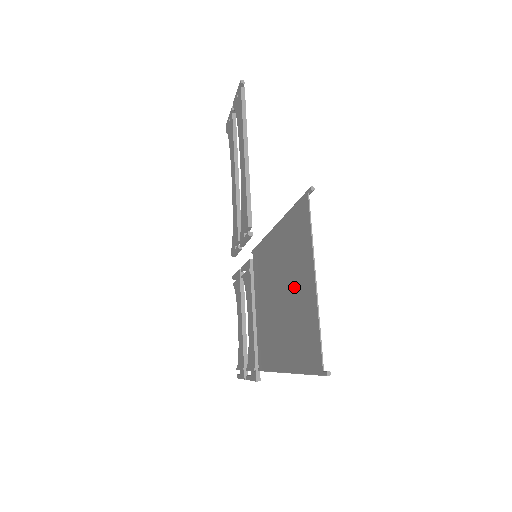
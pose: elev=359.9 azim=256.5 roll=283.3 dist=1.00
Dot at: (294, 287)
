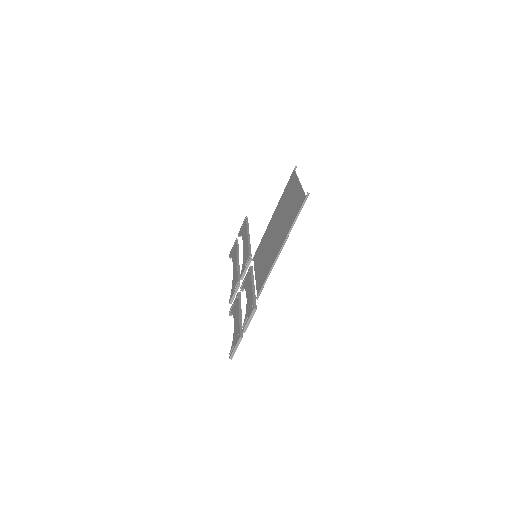
Dot at: (287, 207)
